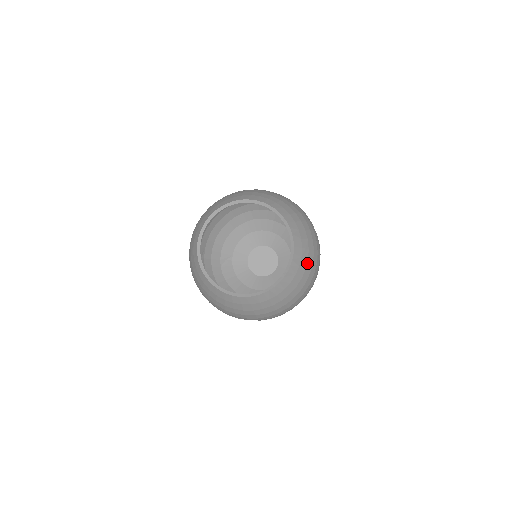
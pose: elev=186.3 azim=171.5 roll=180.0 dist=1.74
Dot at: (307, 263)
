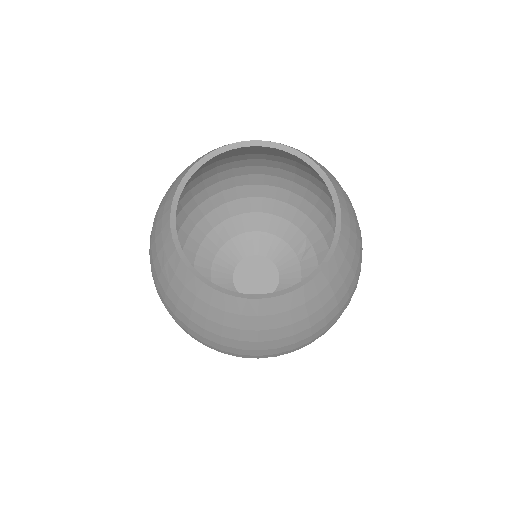
Dot at: (352, 211)
